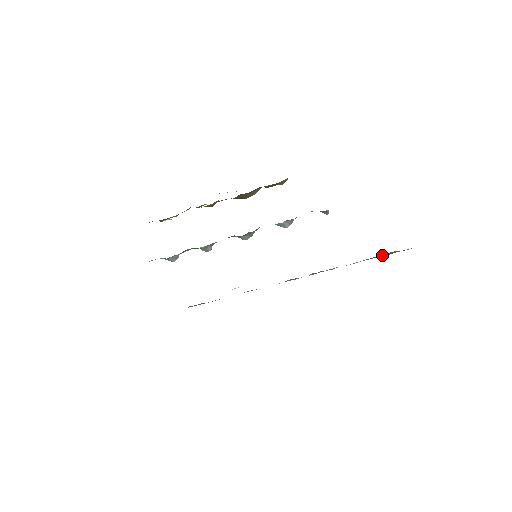
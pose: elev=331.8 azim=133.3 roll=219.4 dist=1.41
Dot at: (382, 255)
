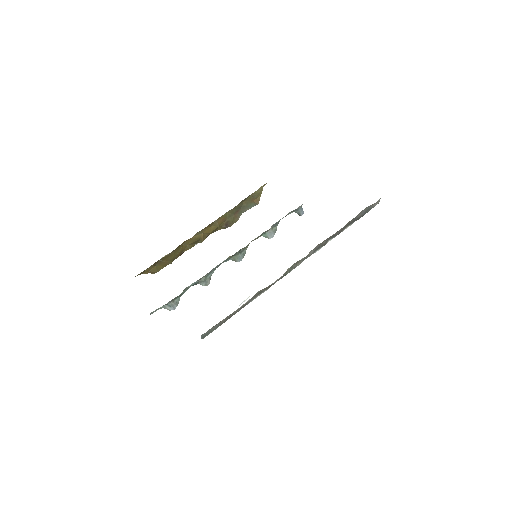
Dot at: (359, 214)
